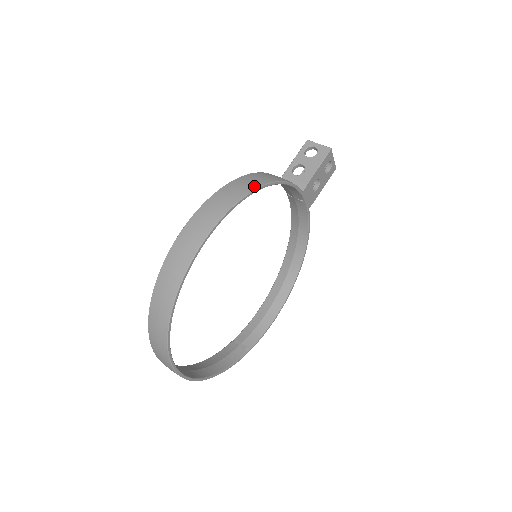
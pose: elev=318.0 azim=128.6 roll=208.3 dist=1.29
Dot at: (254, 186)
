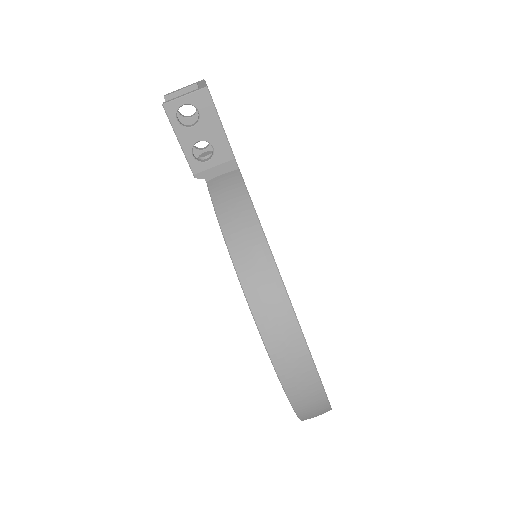
Dot at: (274, 277)
